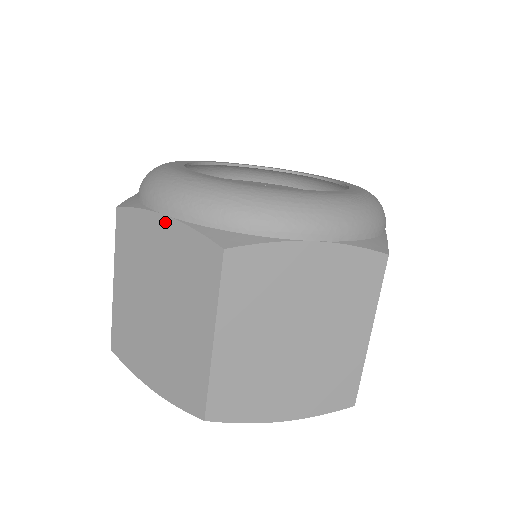
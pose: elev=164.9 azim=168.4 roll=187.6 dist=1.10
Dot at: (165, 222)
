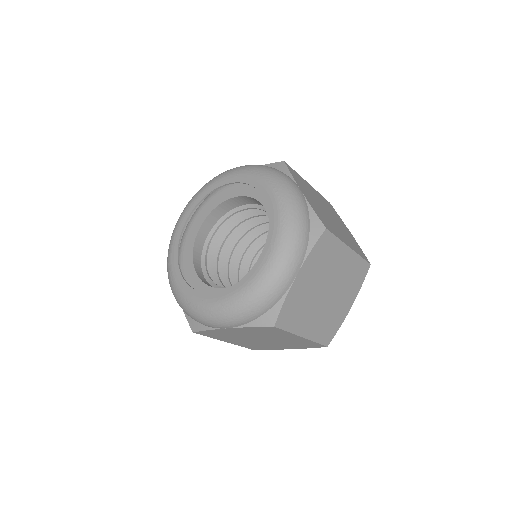
Dot at: (230, 329)
